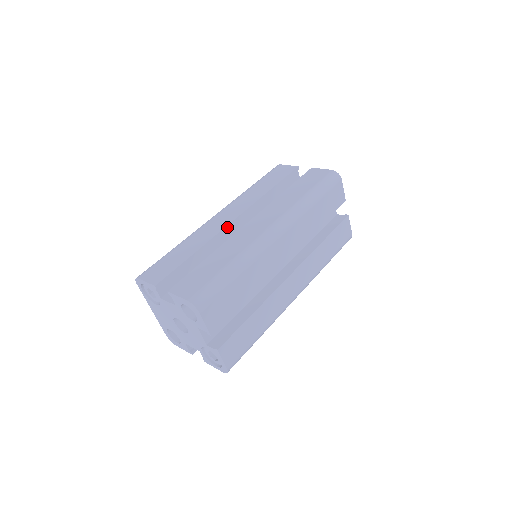
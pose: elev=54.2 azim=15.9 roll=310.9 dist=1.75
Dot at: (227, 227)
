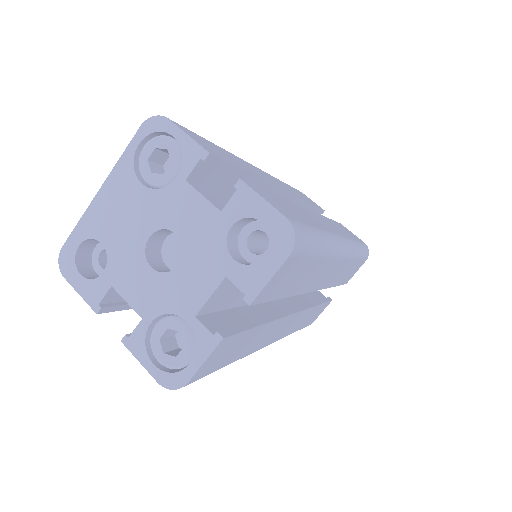
Dot at: (279, 190)
